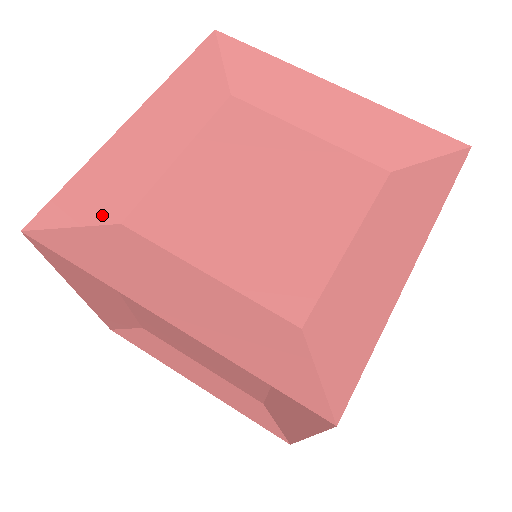
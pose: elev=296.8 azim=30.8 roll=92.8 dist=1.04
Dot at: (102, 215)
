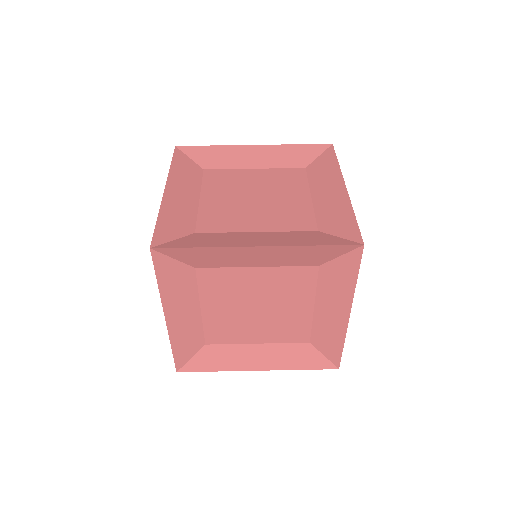
Dot at: (202, 162)
